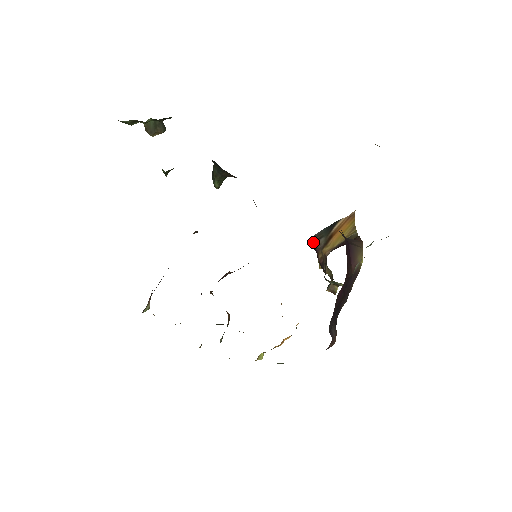
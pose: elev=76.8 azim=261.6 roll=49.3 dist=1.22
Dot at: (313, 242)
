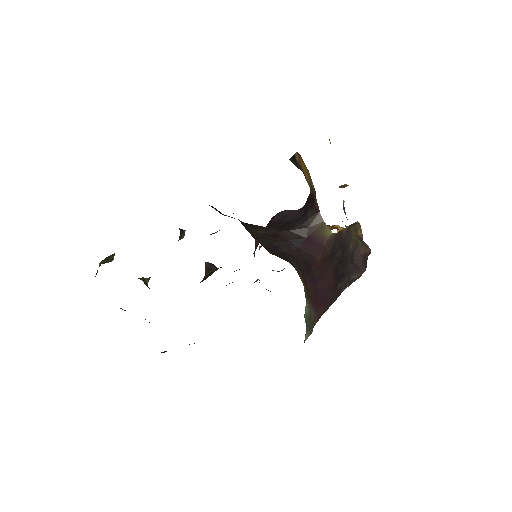
Dot at: occluded
